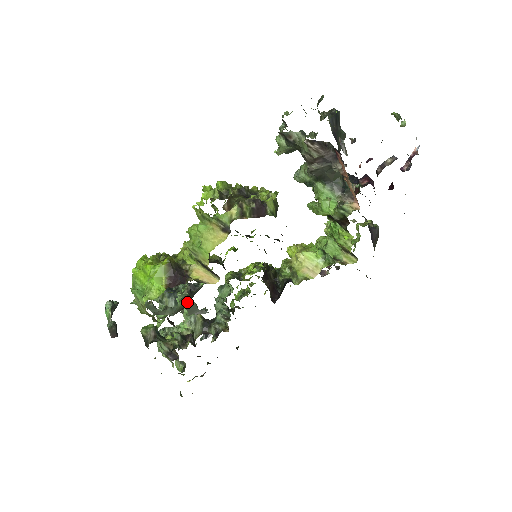
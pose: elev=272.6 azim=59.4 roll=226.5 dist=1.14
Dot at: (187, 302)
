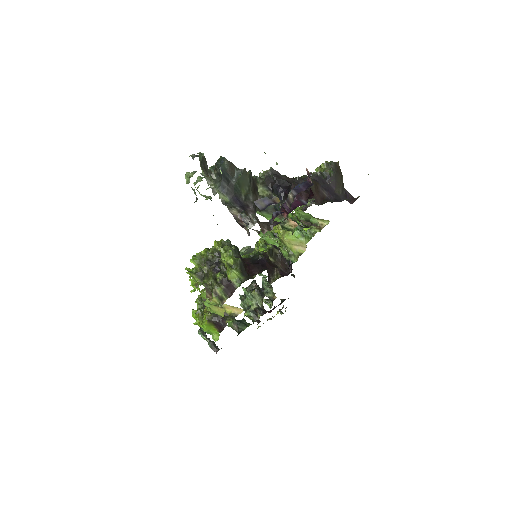
Dot at: occluded
